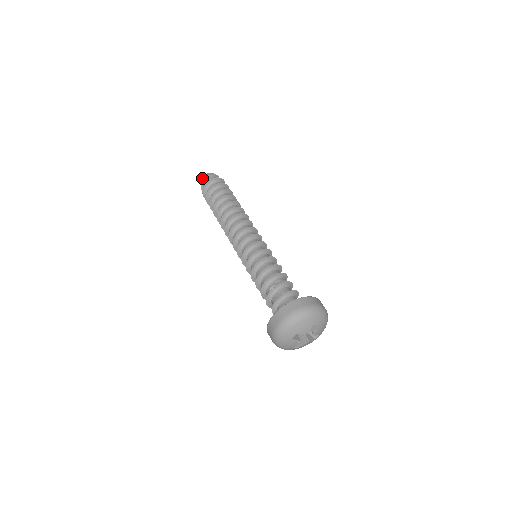
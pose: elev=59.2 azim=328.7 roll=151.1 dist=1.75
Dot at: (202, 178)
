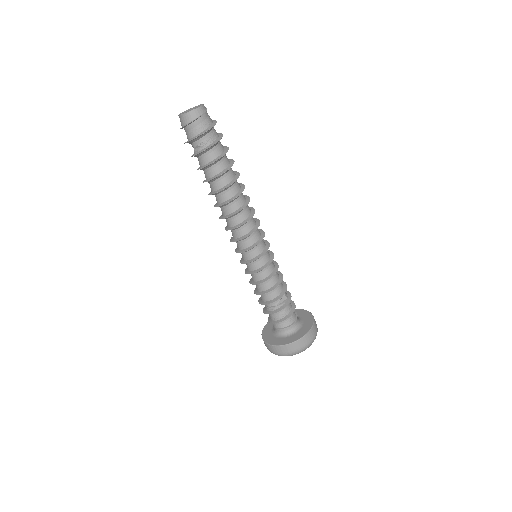
Dot at: (183, 116)
